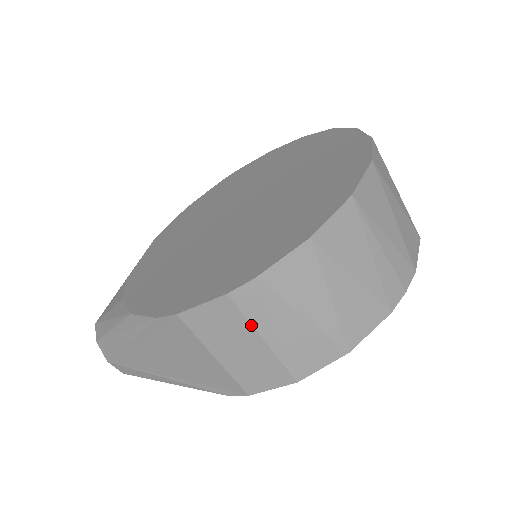
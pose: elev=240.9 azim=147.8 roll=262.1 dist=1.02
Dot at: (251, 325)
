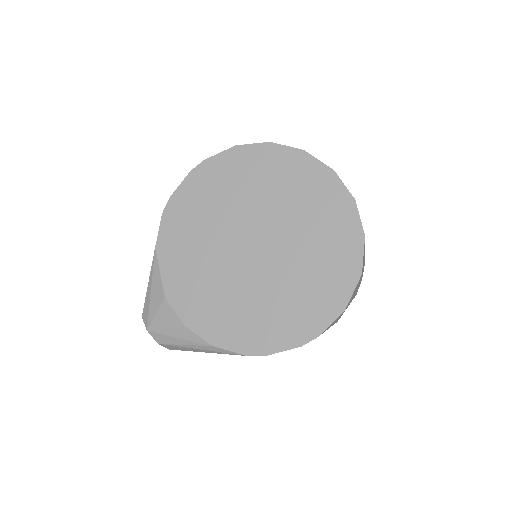
Dot at: occluded
